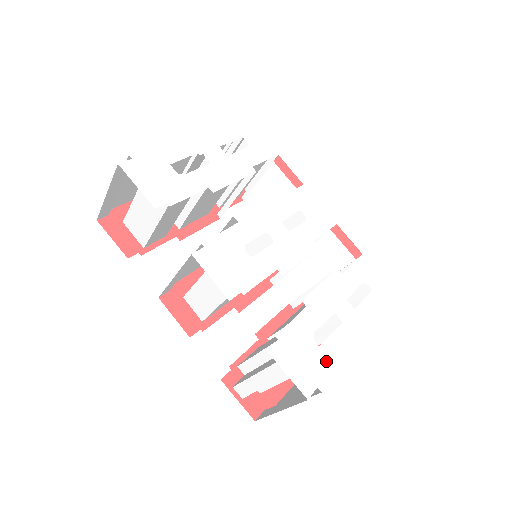
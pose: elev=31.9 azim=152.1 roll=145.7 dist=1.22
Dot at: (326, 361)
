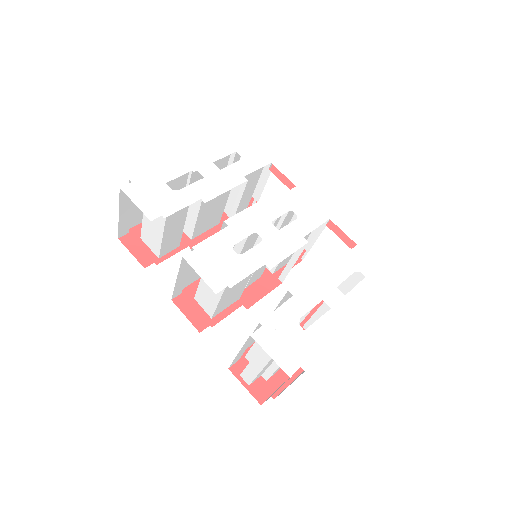
Dot at: (311, 343)
